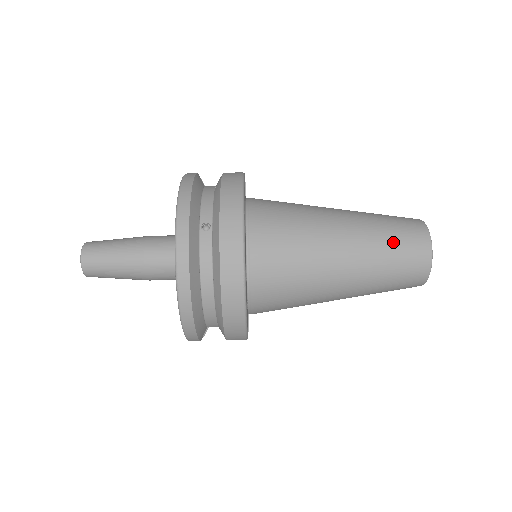
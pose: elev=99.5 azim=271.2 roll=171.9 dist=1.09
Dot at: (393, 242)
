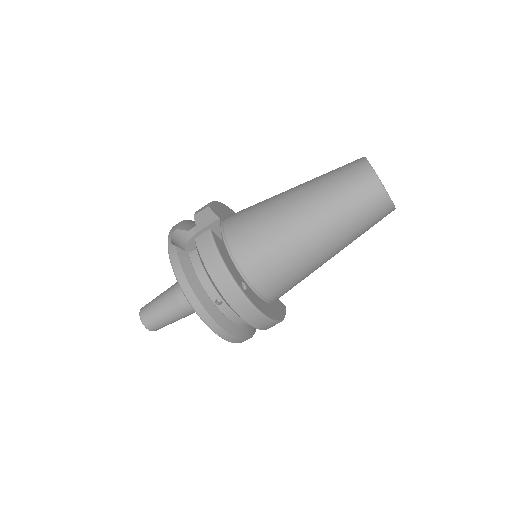
Dot at: (356, 215)
